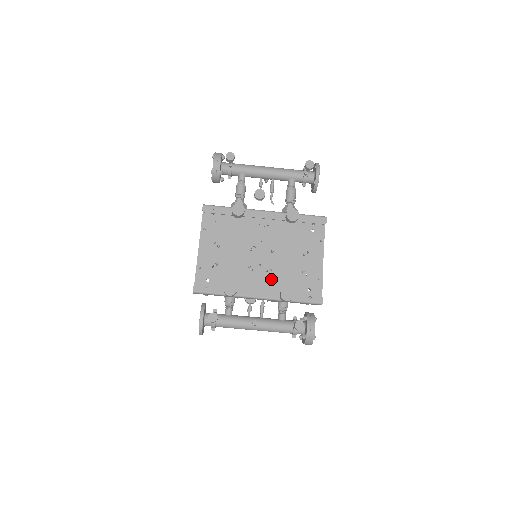
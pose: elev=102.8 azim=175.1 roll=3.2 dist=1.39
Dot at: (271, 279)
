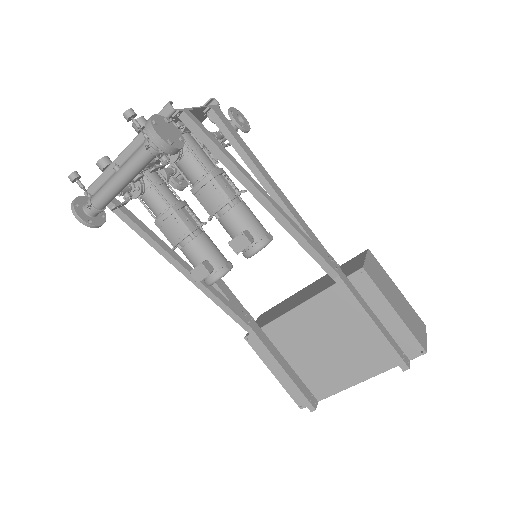
Dot at: occluded
